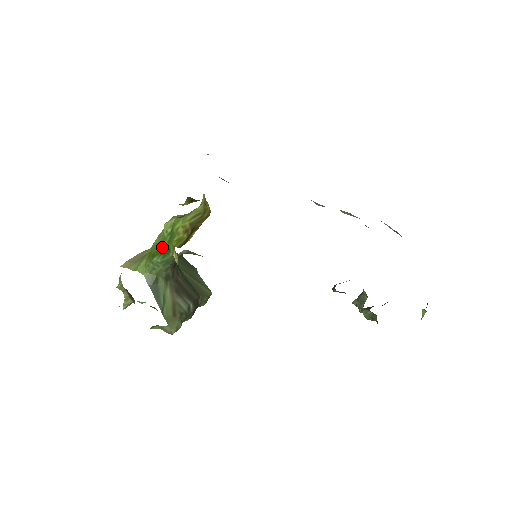
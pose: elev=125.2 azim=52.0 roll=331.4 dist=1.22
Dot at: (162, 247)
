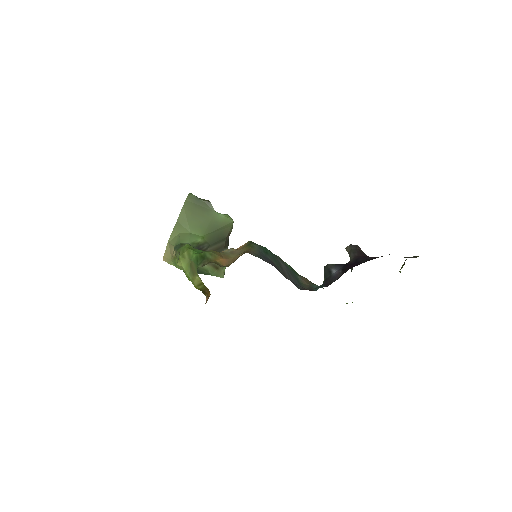
Dot at: occluded
